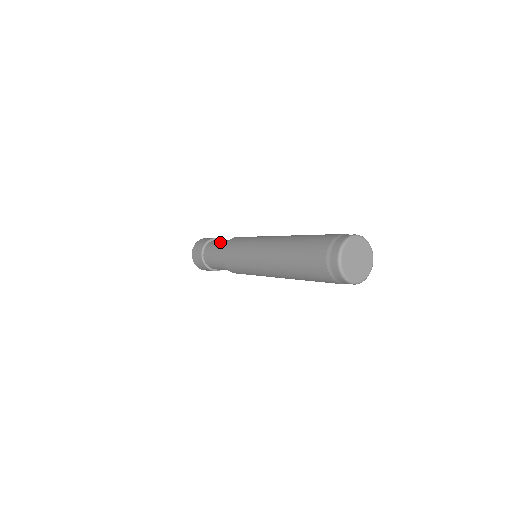
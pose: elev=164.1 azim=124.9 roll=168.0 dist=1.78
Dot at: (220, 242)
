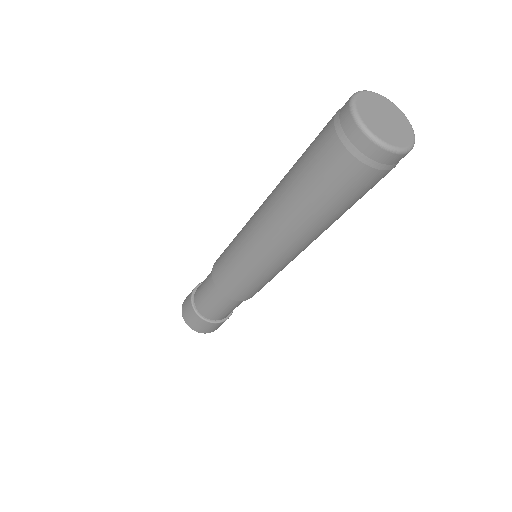
Dot at: occluded
